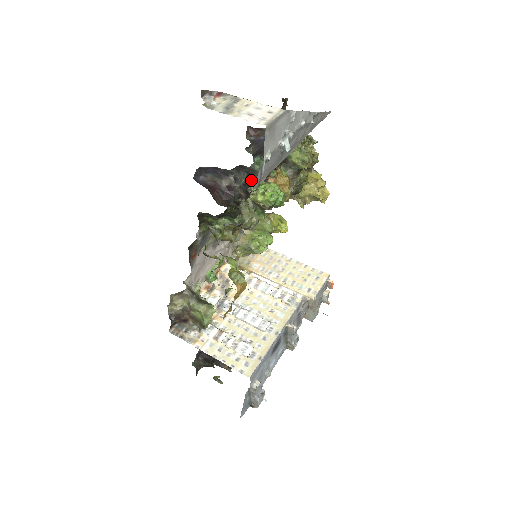
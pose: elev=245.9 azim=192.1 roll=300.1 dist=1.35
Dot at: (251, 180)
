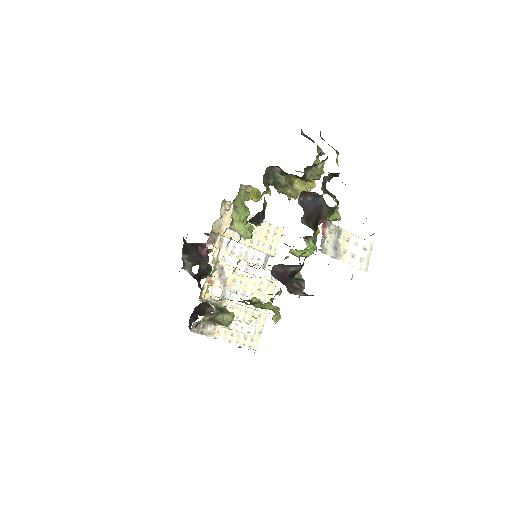
Dot at: (304, 253)
